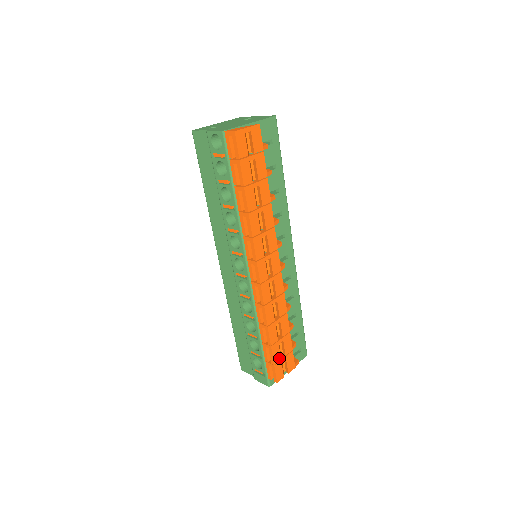
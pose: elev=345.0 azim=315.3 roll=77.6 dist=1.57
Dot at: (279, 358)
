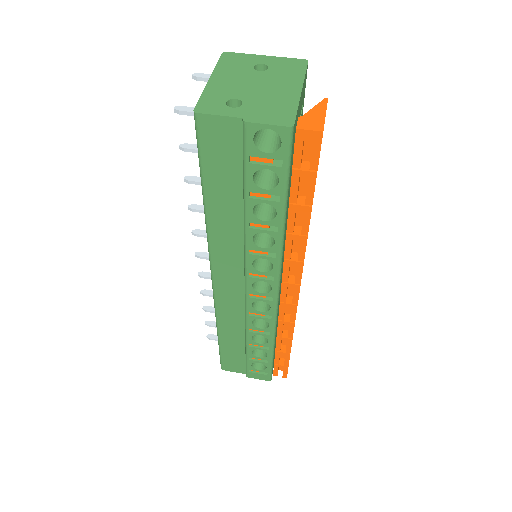
Dot at: occluded
